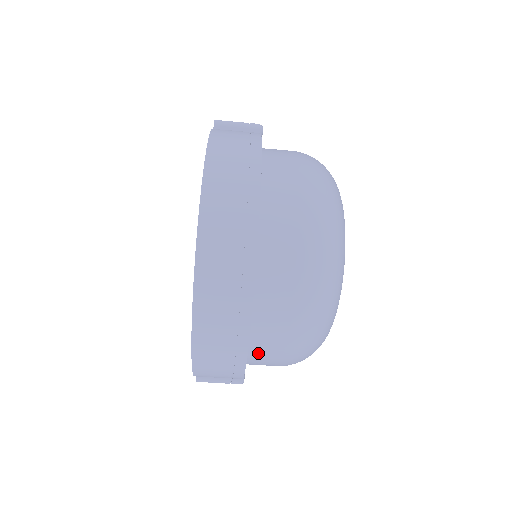
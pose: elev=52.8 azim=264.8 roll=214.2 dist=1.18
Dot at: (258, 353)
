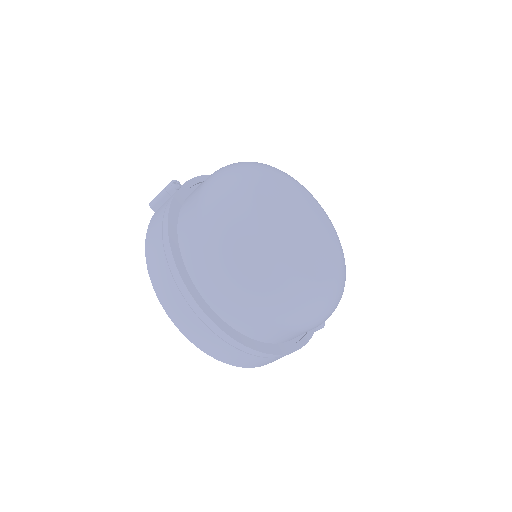
Dot at: (292, 338)
